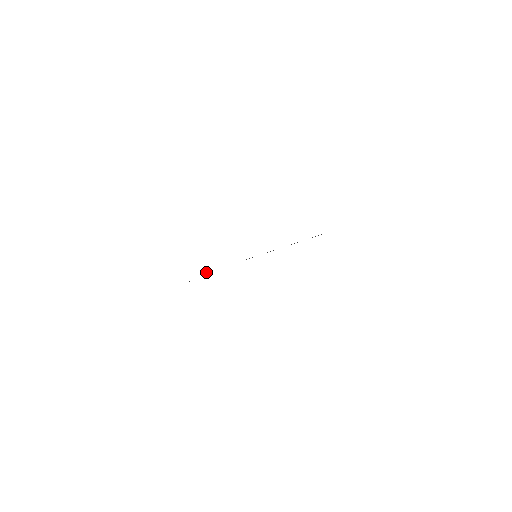
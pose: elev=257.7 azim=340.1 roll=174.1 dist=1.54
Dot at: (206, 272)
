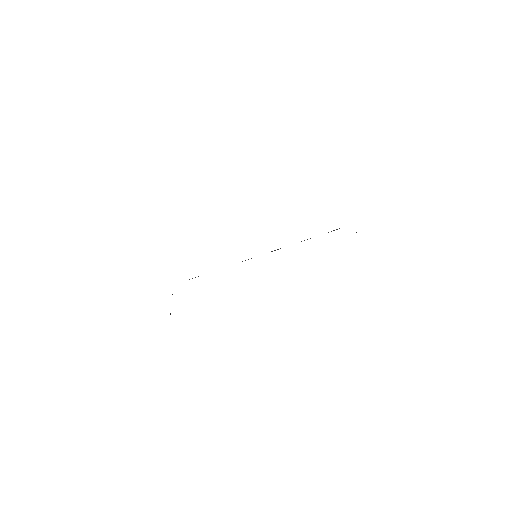
Dot at: occluded
